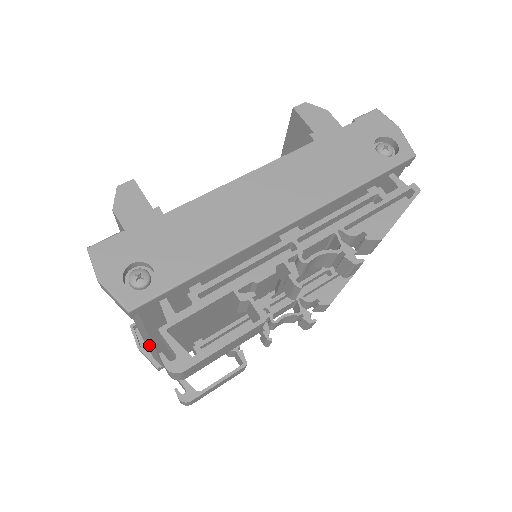
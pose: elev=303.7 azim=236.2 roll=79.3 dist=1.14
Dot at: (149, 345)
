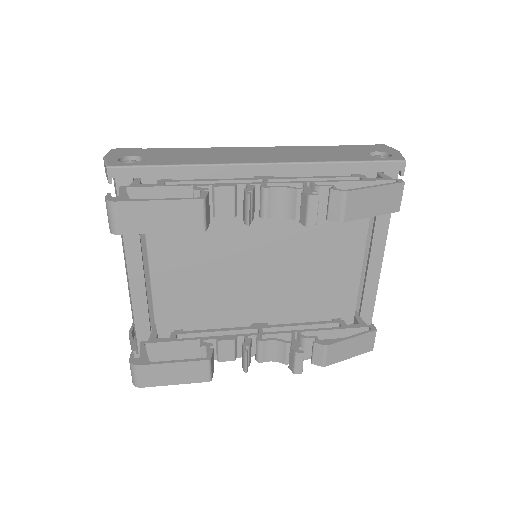
Dot at: (129, 291)
